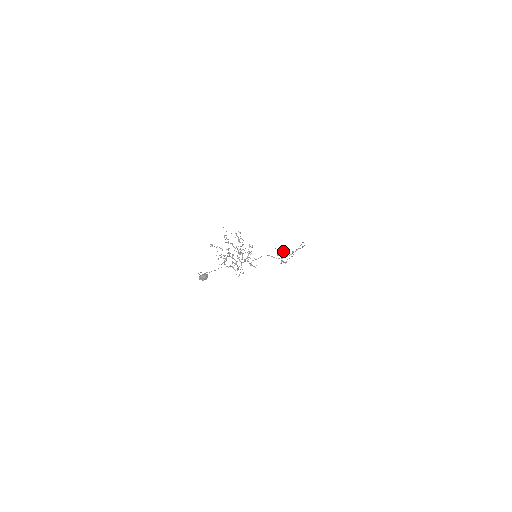
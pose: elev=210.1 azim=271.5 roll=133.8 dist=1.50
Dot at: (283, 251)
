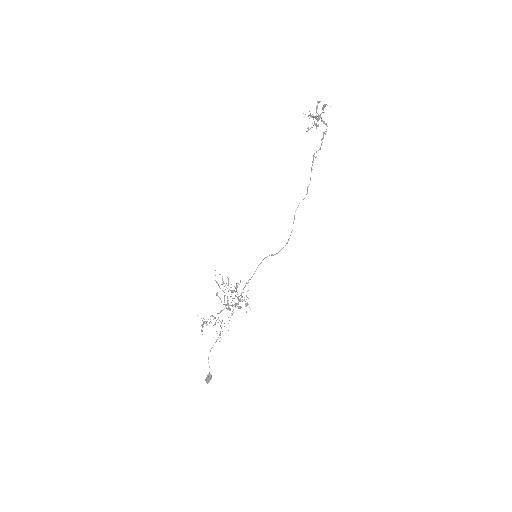
Dot at: occluded
